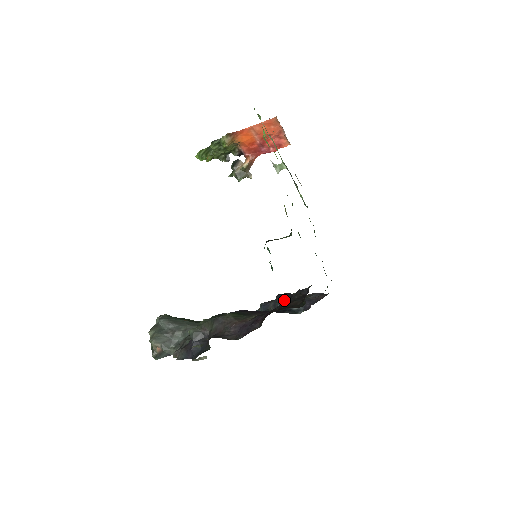
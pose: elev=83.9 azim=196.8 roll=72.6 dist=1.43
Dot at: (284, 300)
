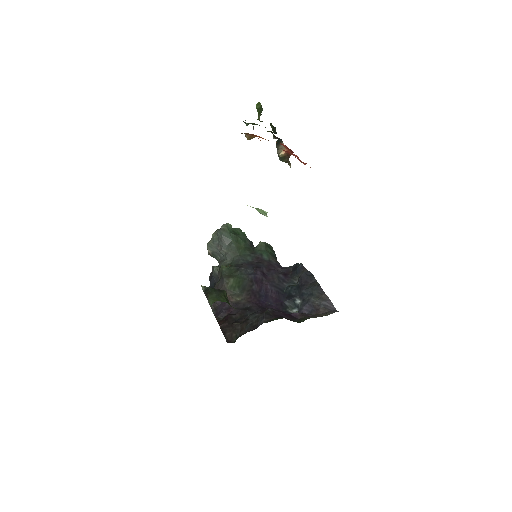
Dot at: (301, 284)
